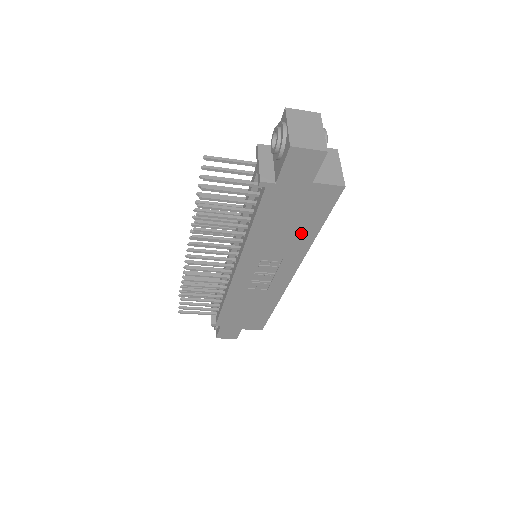
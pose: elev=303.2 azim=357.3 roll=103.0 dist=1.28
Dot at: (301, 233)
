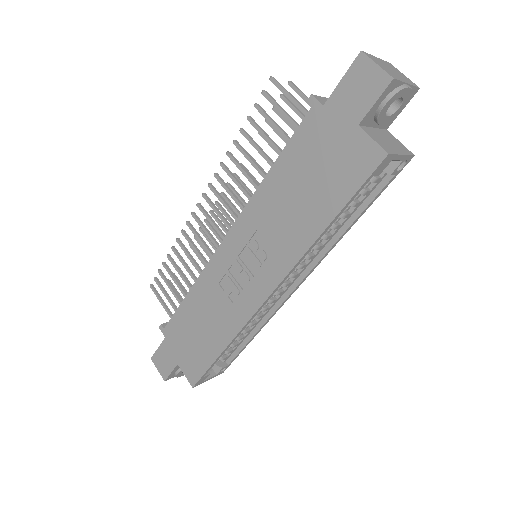
Dot at: (310, 215)
